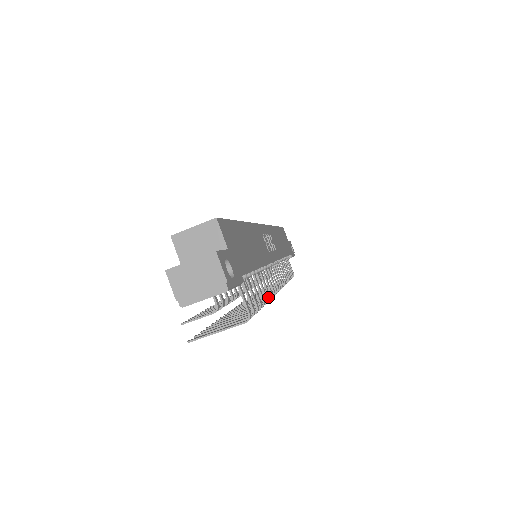
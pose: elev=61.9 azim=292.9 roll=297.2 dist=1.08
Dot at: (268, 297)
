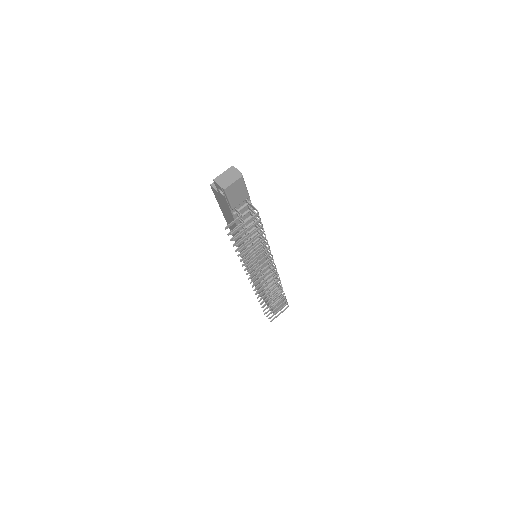
Dot at: (268, 245)
